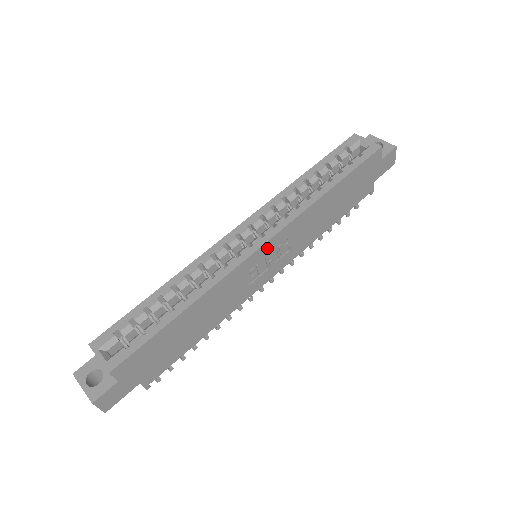
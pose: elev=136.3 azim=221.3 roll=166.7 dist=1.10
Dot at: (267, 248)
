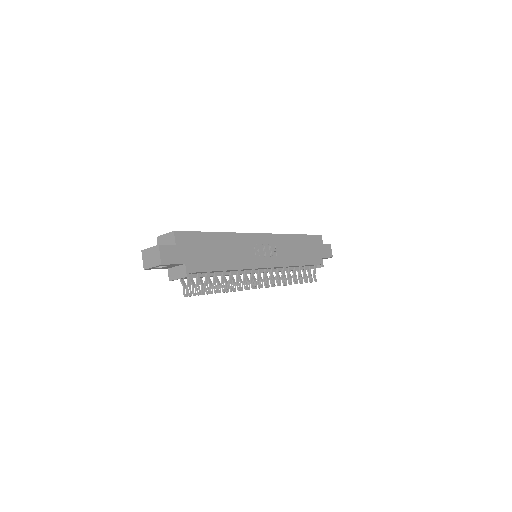
Dot at: (264, 239)
